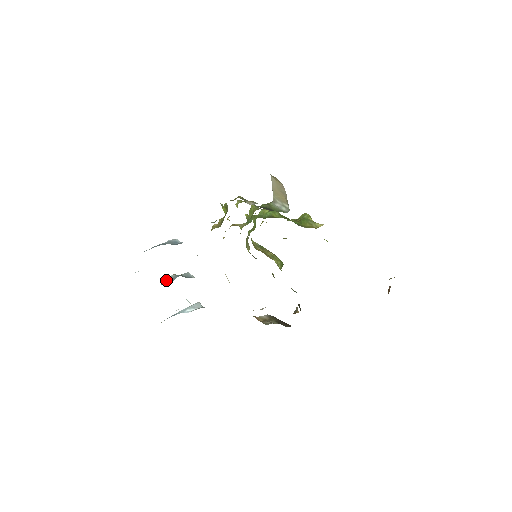
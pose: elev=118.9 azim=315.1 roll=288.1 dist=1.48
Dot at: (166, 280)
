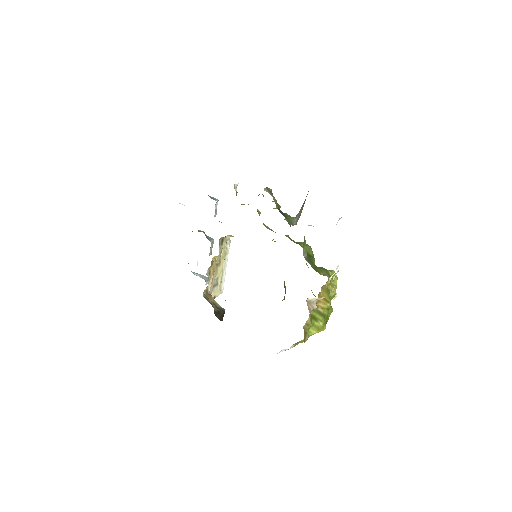
Dot at: occluded
